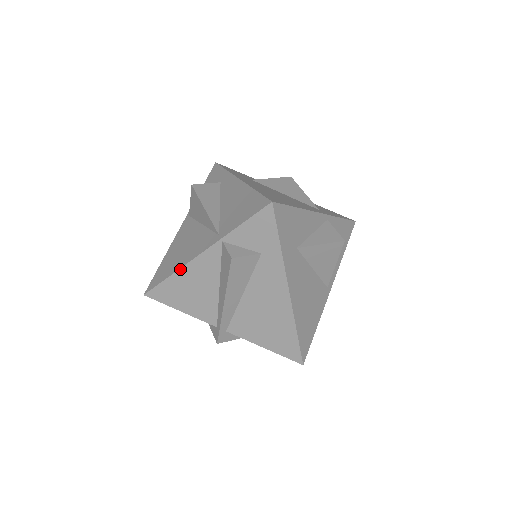
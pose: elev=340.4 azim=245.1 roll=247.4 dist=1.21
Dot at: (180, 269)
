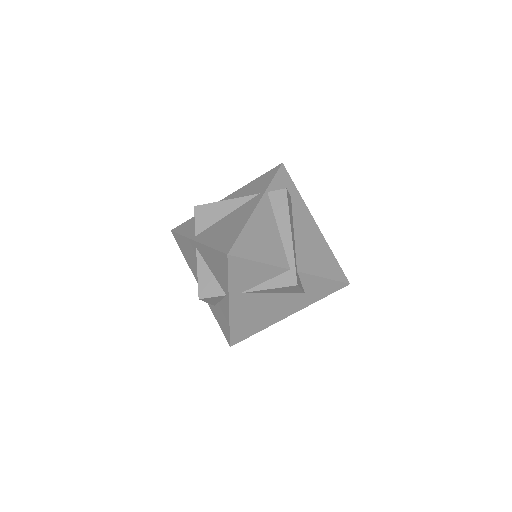
Dot at: (248, 220)
